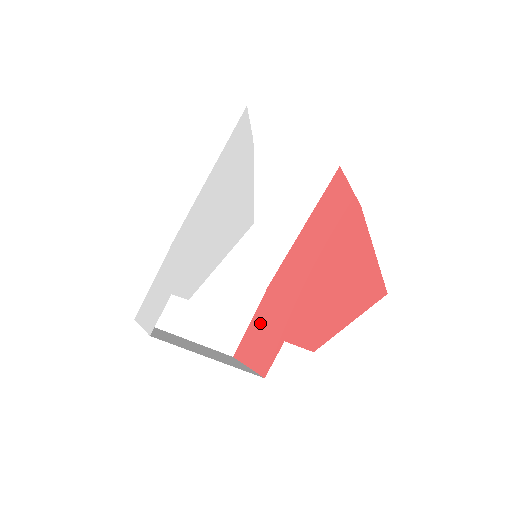
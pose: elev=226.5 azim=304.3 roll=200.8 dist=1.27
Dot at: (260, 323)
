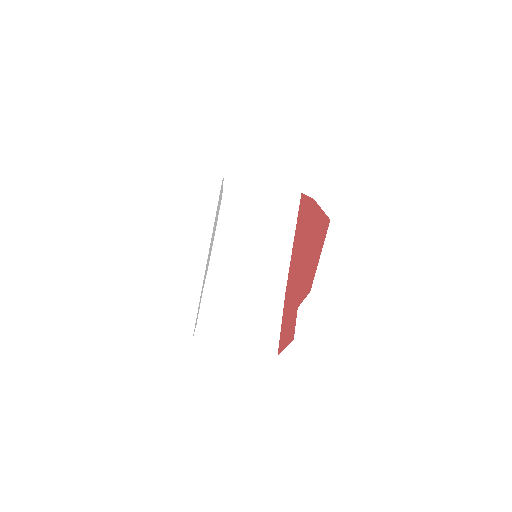
Dot at: (285, 317)
